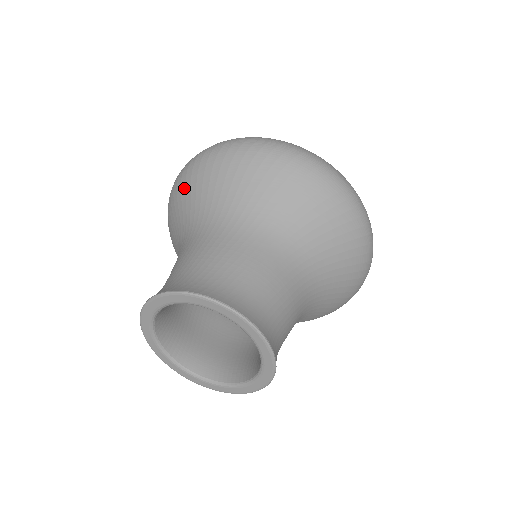
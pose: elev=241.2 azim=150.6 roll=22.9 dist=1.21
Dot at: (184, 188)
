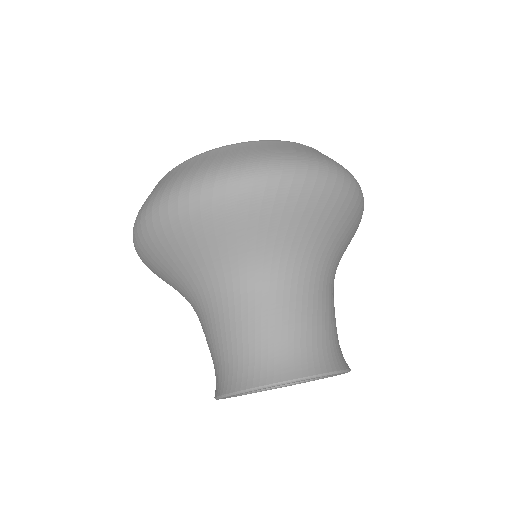
Dot at: (269, 212)
